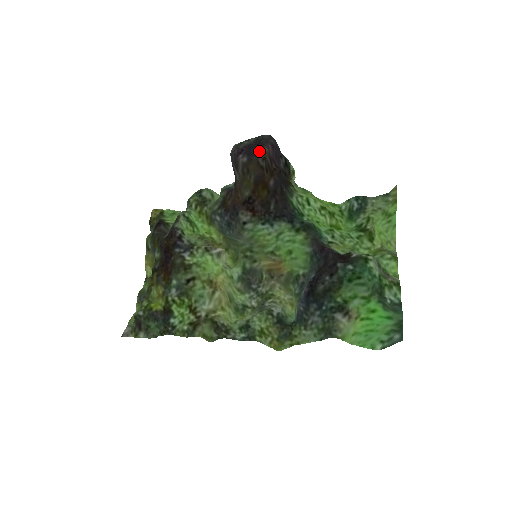
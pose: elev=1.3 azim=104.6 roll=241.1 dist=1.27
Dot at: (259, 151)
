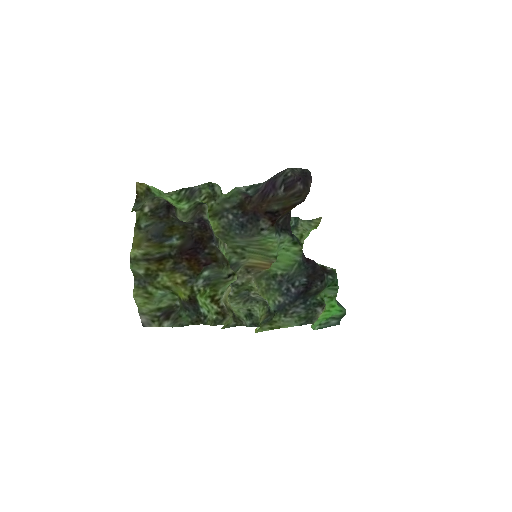
Dot at: (308, 183)
